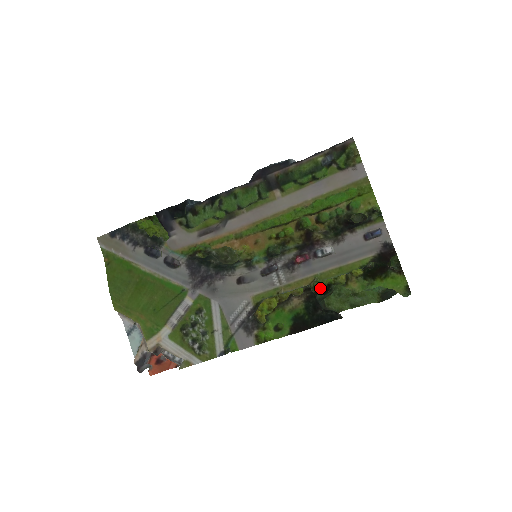
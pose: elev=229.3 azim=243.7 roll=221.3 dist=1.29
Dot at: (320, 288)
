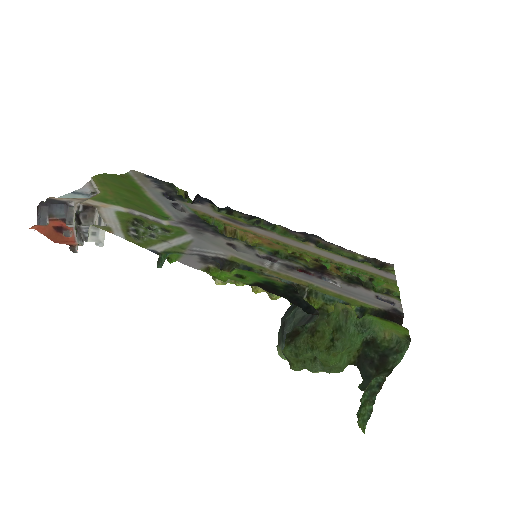
Dot at: occluded
